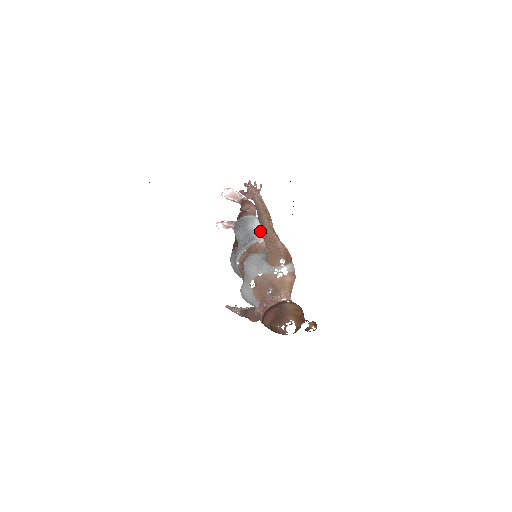
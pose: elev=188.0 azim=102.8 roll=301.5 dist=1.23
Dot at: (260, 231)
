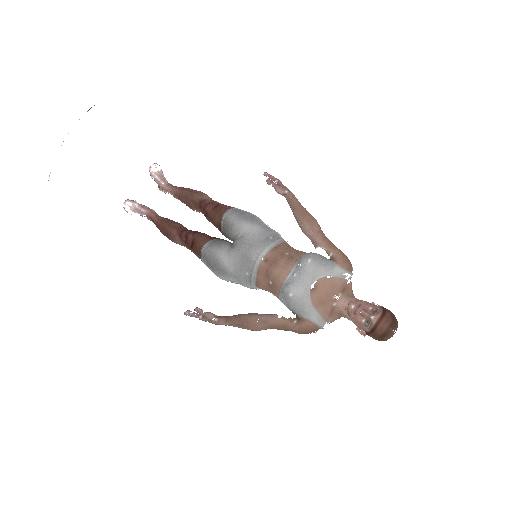
Dot at: occluded
